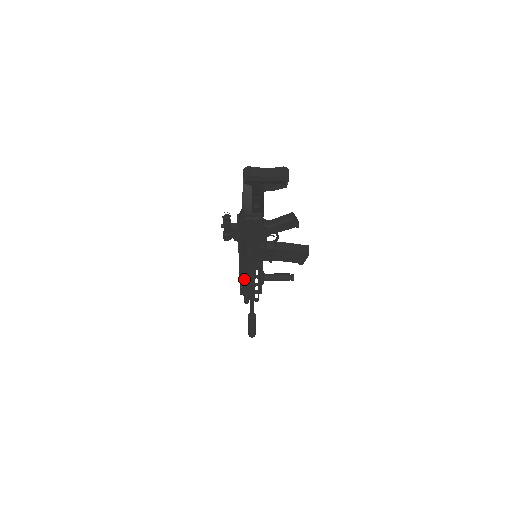
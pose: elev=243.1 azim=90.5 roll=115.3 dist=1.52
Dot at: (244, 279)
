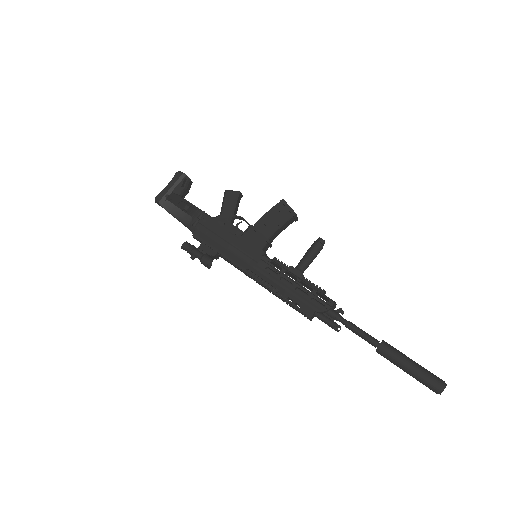
Dot at: (279, 289)
